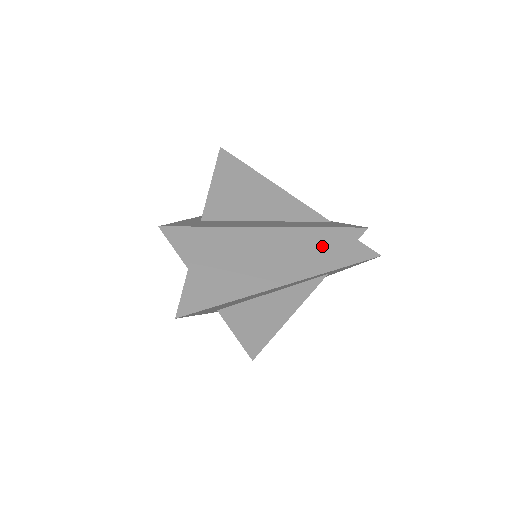
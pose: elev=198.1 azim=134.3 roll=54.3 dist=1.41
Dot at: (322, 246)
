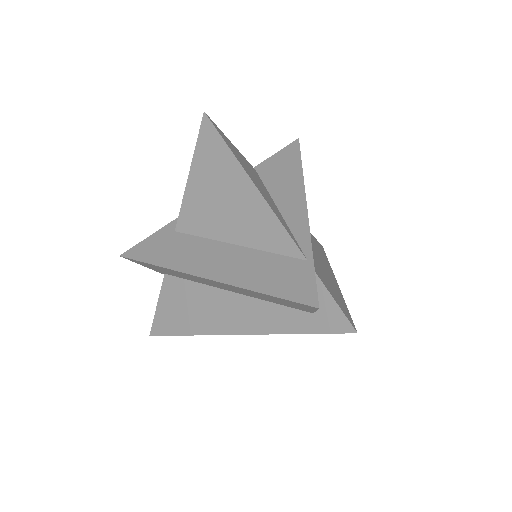
Dot at: (277, 302)
